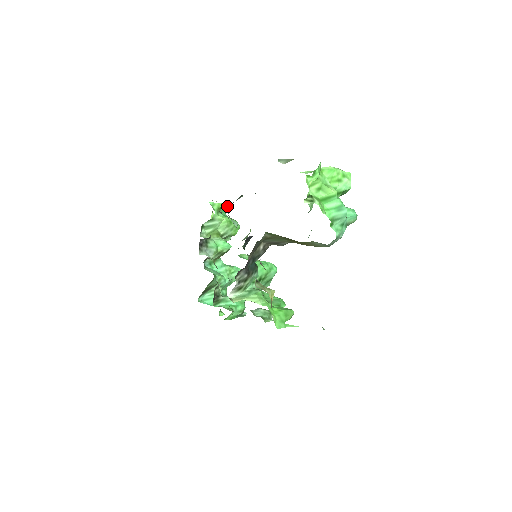
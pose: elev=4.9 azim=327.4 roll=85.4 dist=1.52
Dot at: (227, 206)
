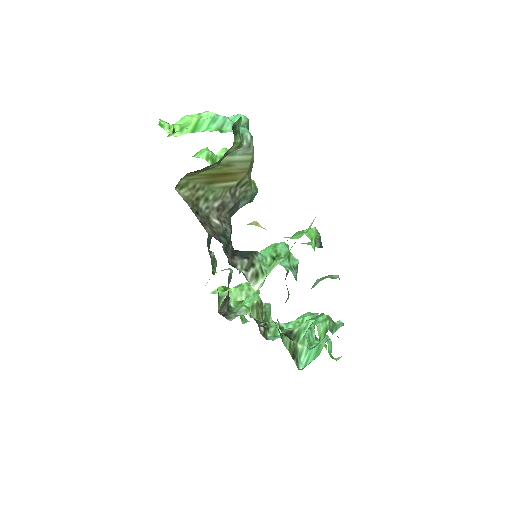
Dot at: (213, 273)
